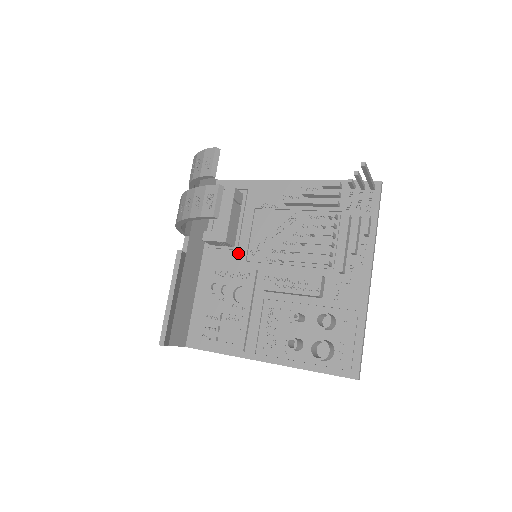
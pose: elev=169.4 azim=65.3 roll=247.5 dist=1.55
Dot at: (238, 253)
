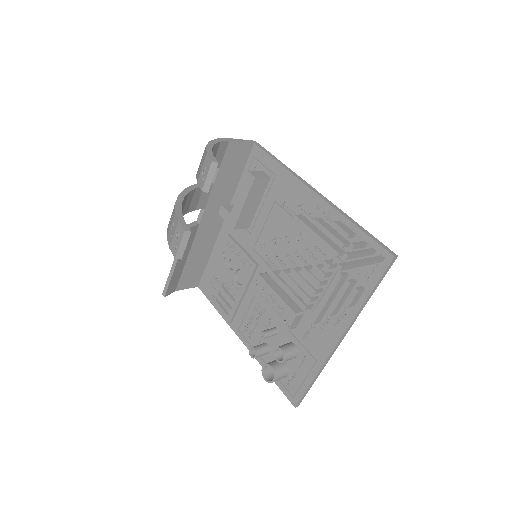
Dot at: (250, 237)
